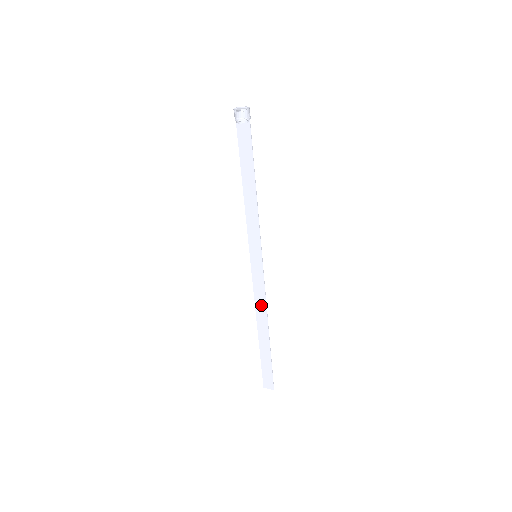
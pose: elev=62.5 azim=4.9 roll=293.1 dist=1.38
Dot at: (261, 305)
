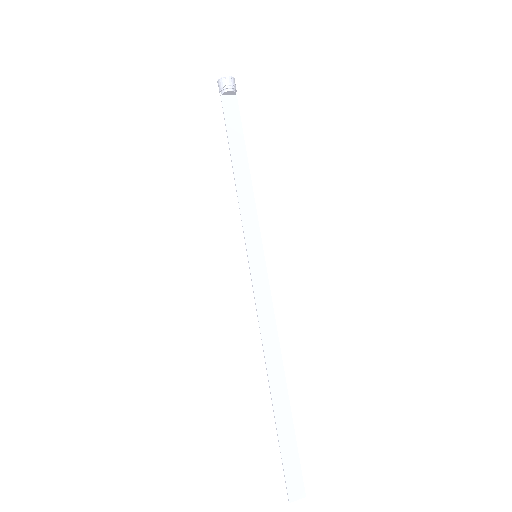
Dot at: (270, 333)
